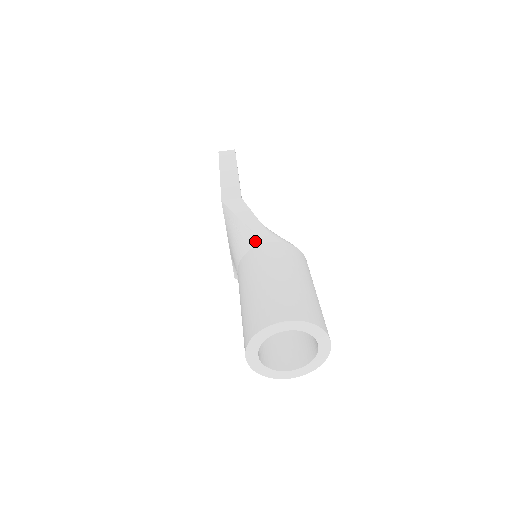
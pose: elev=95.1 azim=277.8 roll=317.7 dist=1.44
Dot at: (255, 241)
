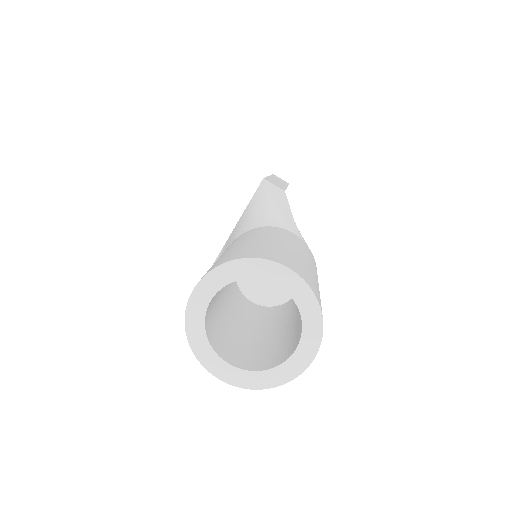
Dot at: (278, 223)
